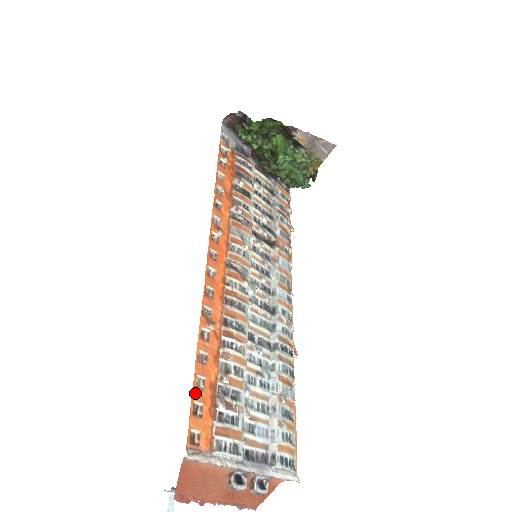
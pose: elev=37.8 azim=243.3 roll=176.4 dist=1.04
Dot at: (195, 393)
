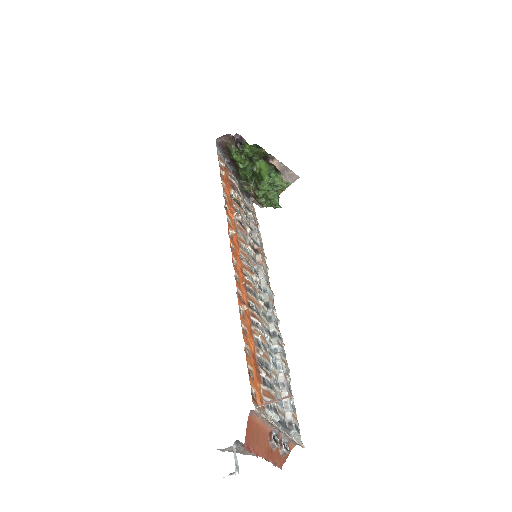
Dot at: (247, 358)
